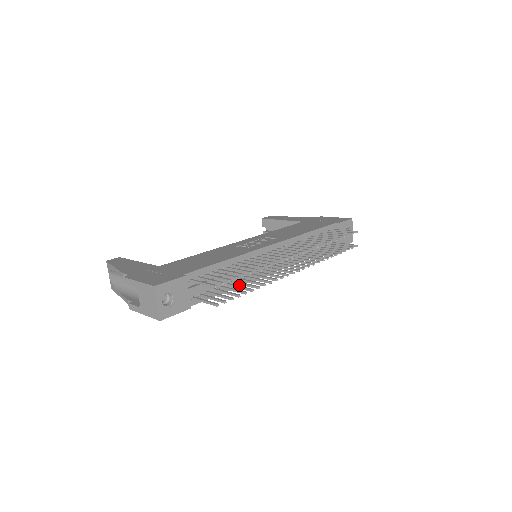
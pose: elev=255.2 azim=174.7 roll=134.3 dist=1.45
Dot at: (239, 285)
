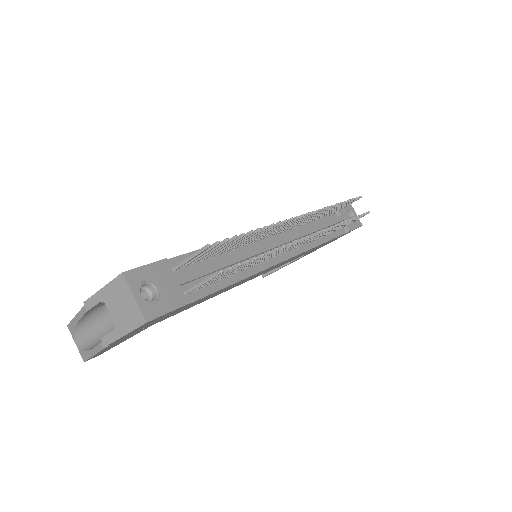
Dot at: (246, 276)
